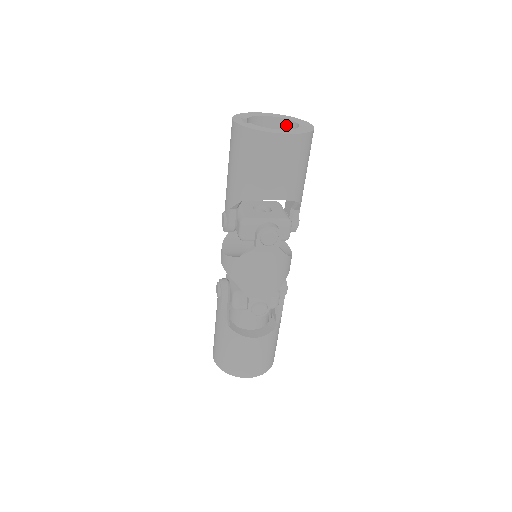
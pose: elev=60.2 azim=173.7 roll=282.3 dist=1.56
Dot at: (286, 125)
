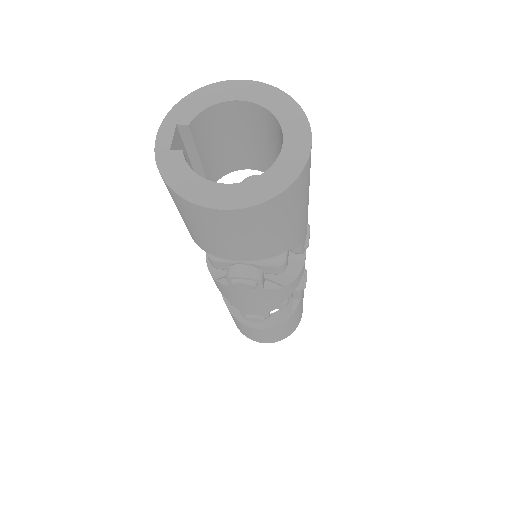
Dot at: (273, 122)
